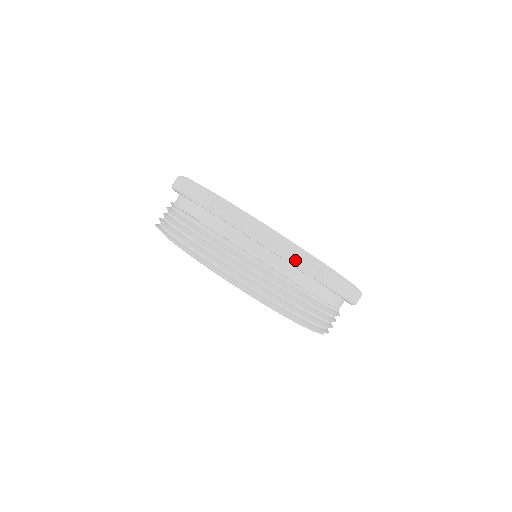
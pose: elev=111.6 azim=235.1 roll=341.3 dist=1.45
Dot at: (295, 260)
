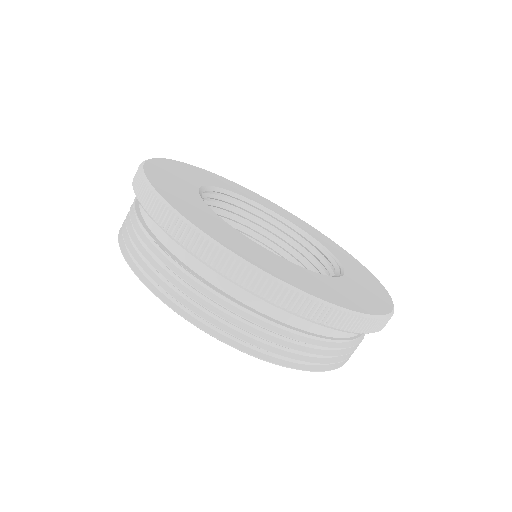
Dot at: (337, 325)
